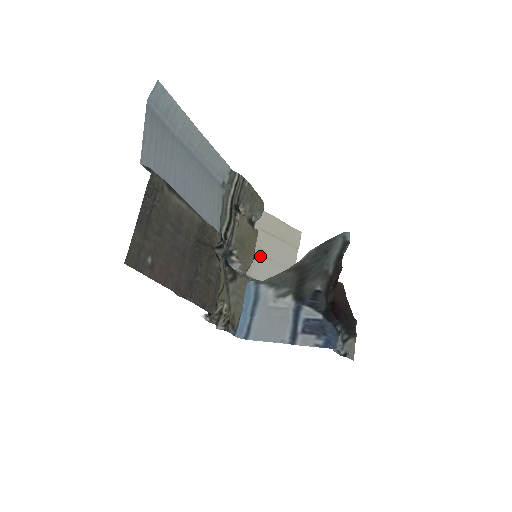
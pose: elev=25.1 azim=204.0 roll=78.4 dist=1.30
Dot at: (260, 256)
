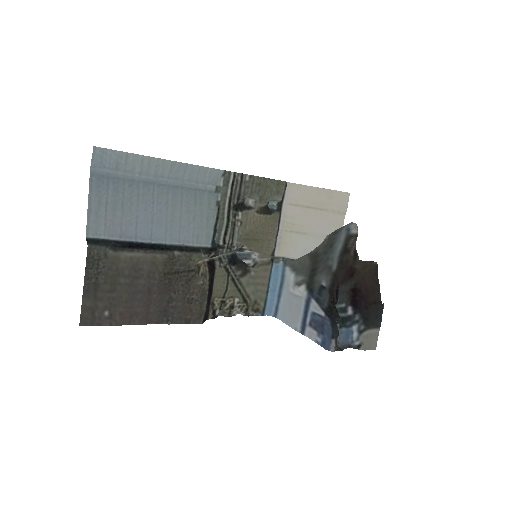
Dot at: (293, 233)
